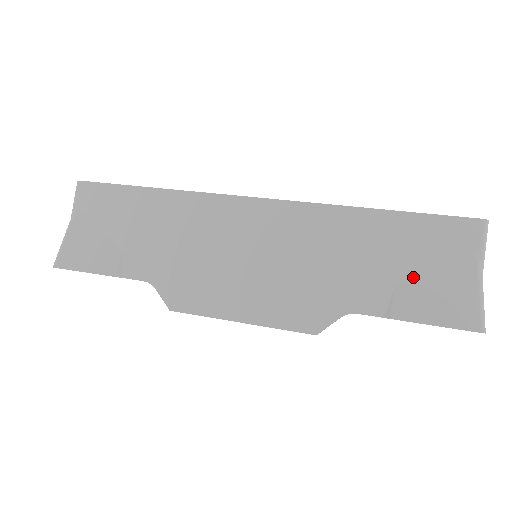
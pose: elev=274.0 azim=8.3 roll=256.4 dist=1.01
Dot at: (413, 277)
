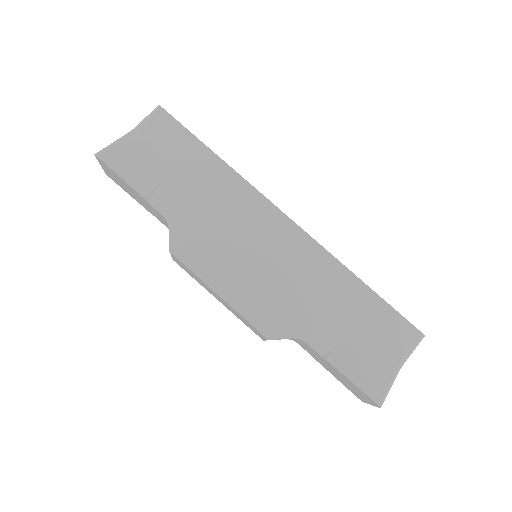
Dot at: (358, 342)
